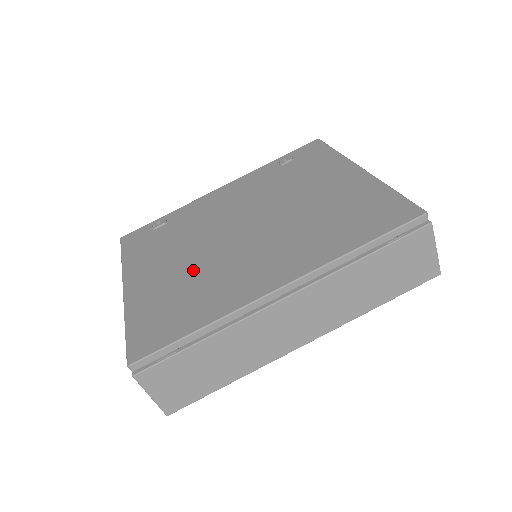
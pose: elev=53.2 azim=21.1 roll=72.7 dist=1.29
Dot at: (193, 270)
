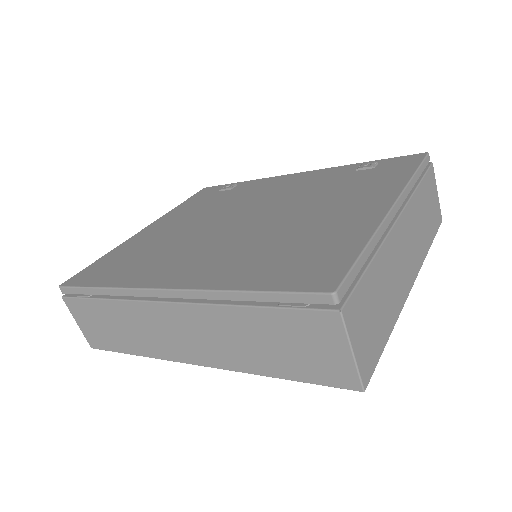
Dot at: (173, 238)
